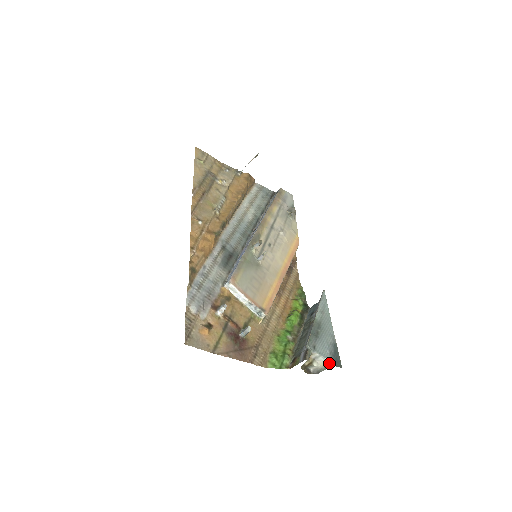
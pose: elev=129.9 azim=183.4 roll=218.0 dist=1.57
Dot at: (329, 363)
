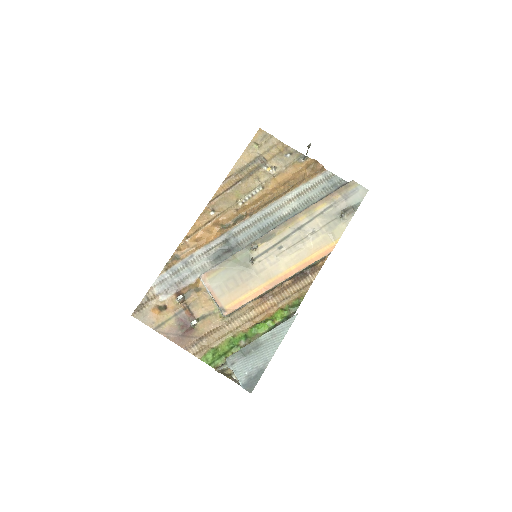
Dot at: (240, 383)
